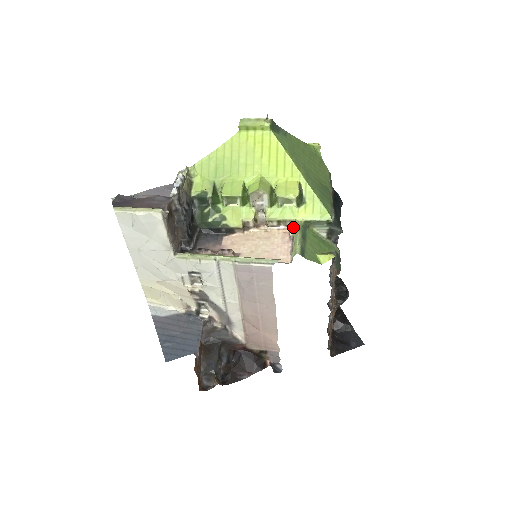
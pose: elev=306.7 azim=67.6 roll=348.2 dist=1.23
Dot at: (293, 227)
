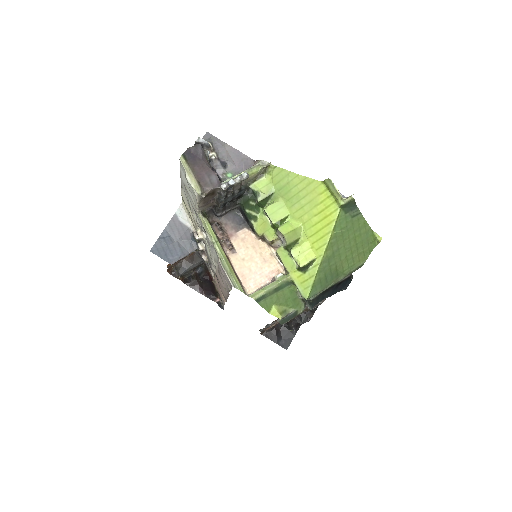
Dot at: (281, 276)
